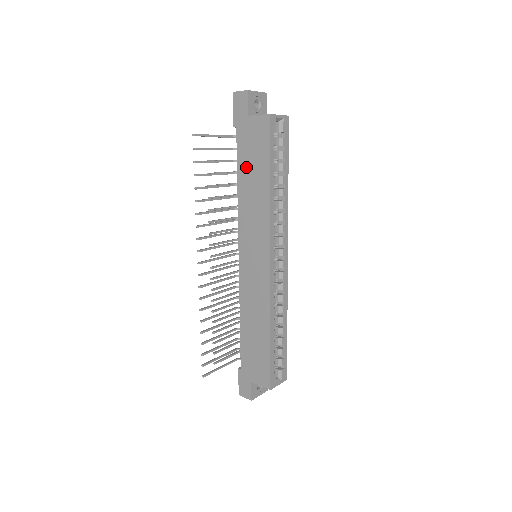
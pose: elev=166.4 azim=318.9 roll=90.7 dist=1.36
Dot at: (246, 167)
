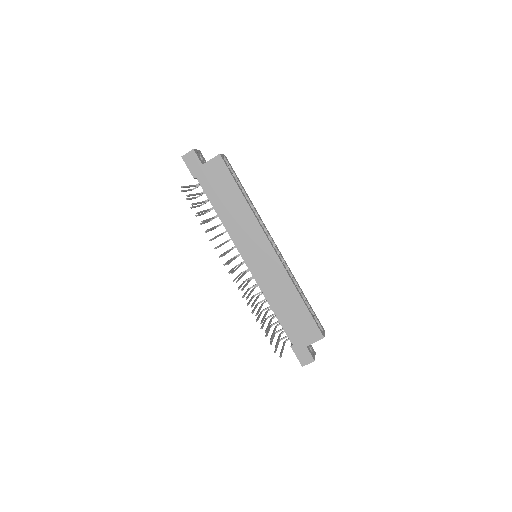
Dot at: (219, 198)
